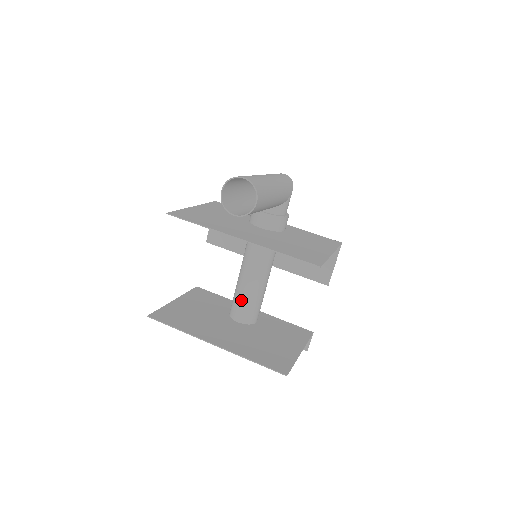
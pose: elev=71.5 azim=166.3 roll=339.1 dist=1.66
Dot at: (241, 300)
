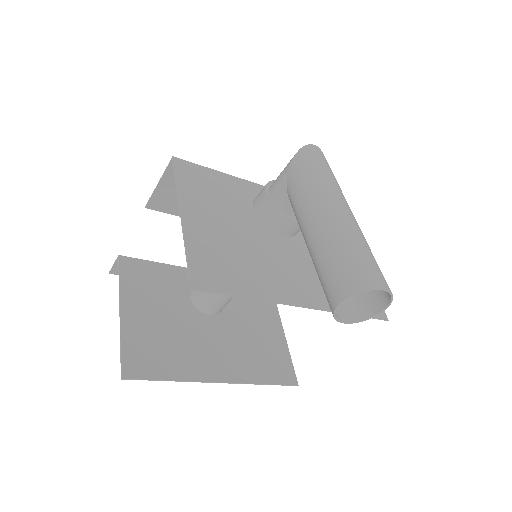
Dot at: (221, 298)
